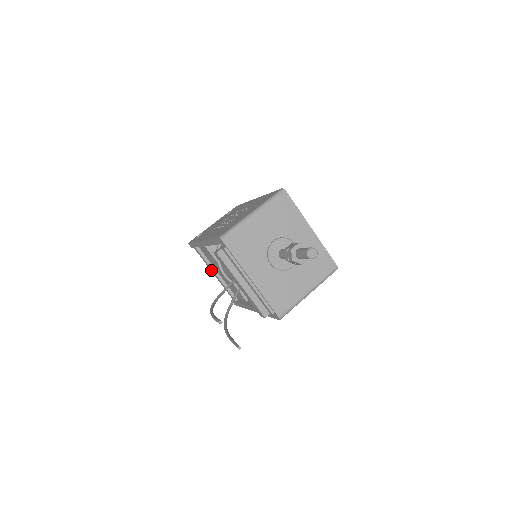
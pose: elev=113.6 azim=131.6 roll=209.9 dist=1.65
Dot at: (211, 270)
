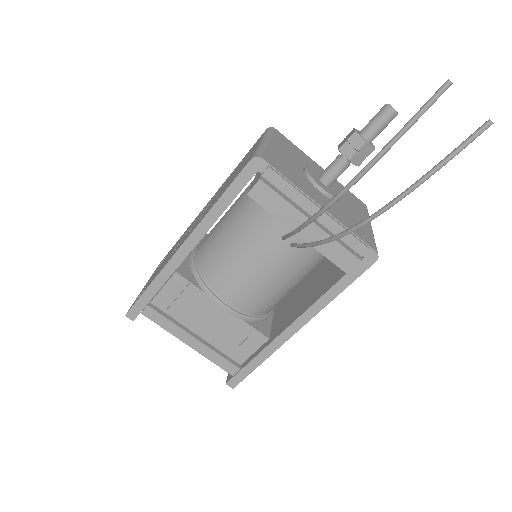
Dot at: (182, 337)
